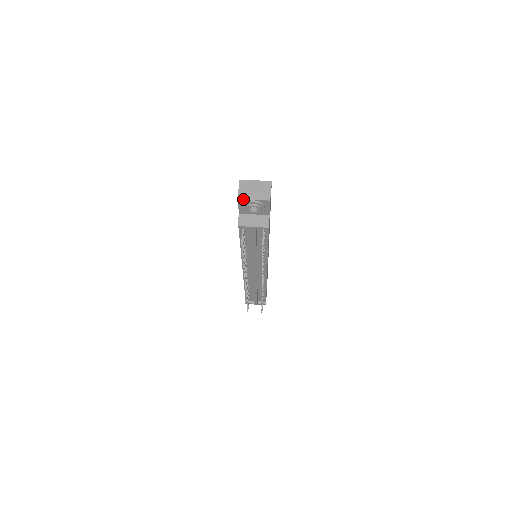
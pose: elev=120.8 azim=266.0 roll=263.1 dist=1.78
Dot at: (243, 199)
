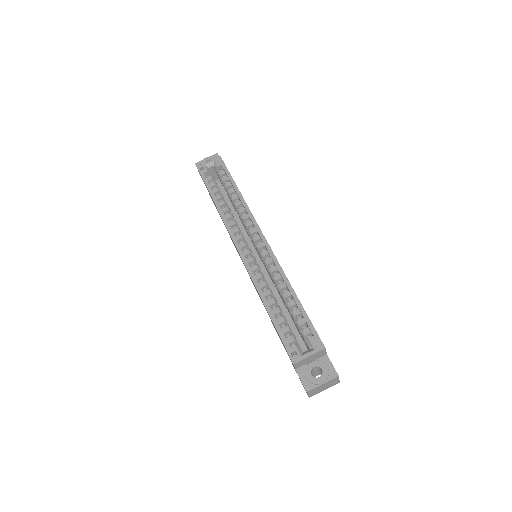
Dot at: occluded
